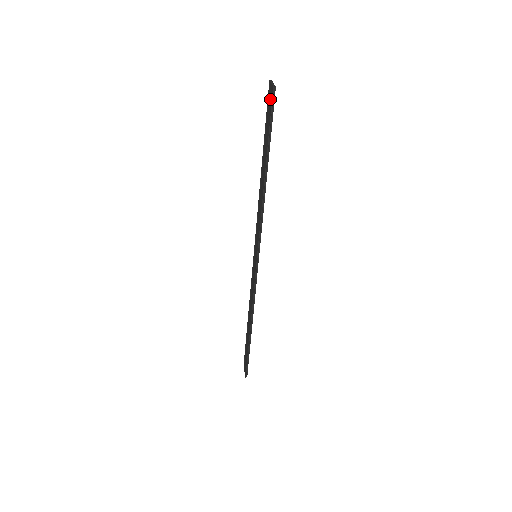
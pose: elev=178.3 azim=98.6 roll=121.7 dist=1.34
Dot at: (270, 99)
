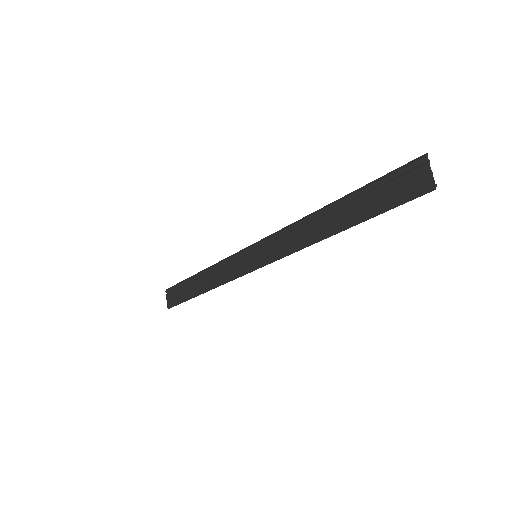
Dot at: (415, 186)
